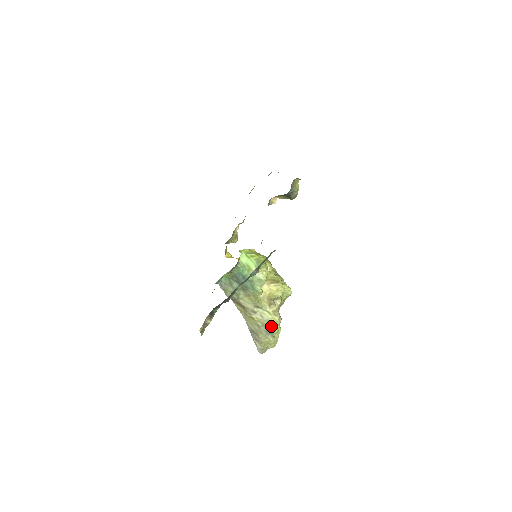
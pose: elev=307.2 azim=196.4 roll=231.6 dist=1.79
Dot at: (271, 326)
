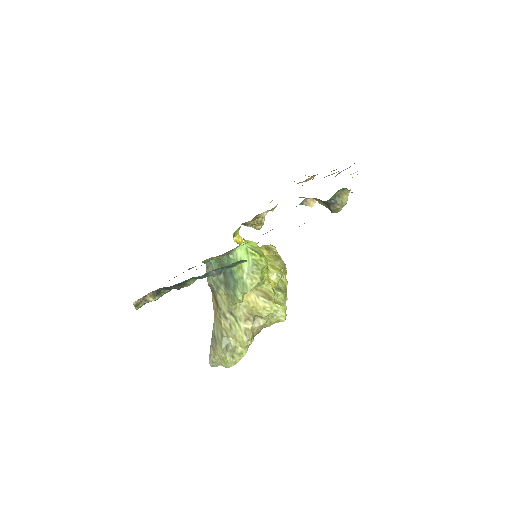
Dot at: (235, 343)
